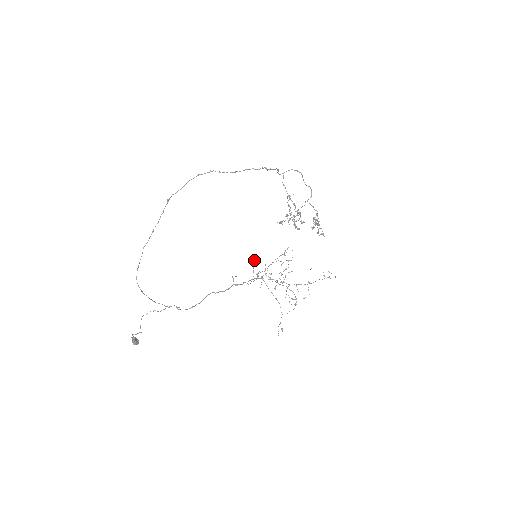
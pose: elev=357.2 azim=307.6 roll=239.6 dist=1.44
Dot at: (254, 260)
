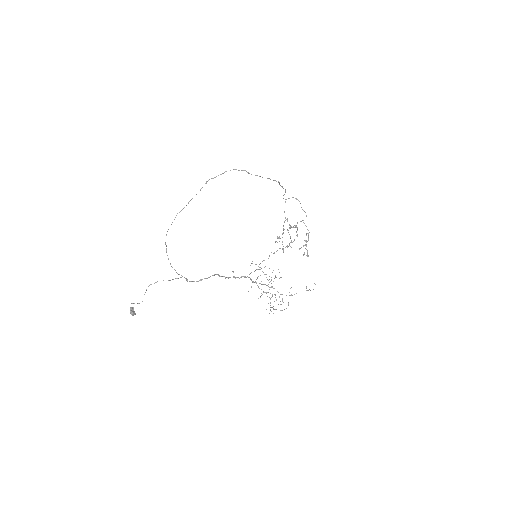
Dot at: (252, 261)
